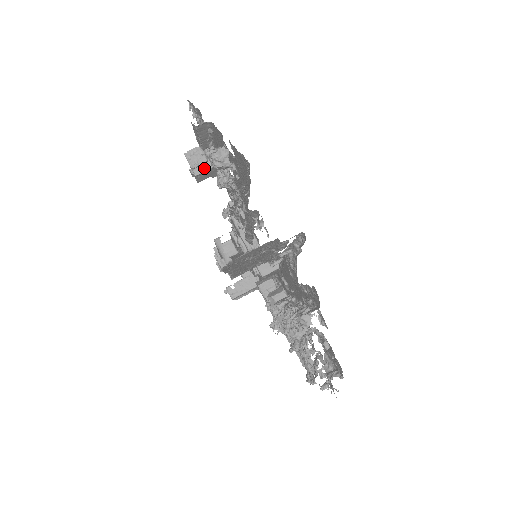
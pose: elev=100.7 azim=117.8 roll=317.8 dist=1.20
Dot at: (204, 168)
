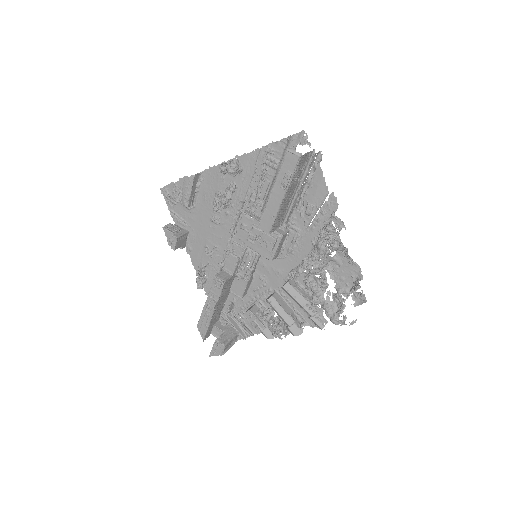
Dot at: (180, 234)
